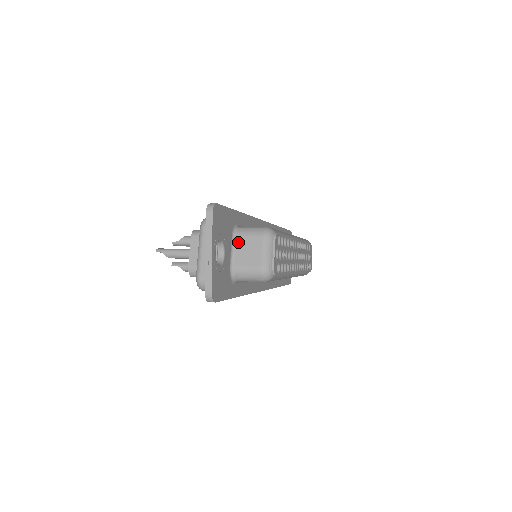
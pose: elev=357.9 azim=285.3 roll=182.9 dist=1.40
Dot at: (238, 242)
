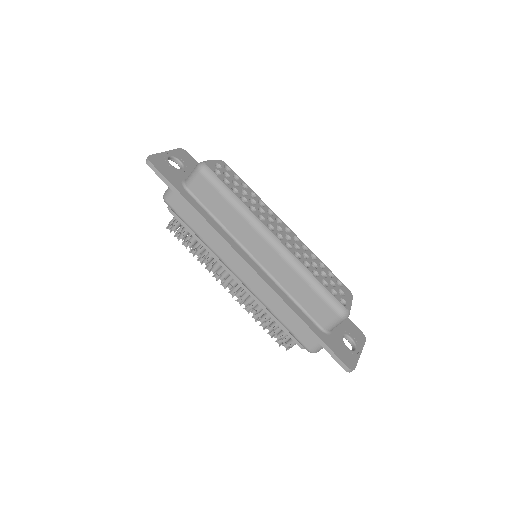
Dot at: occluded
